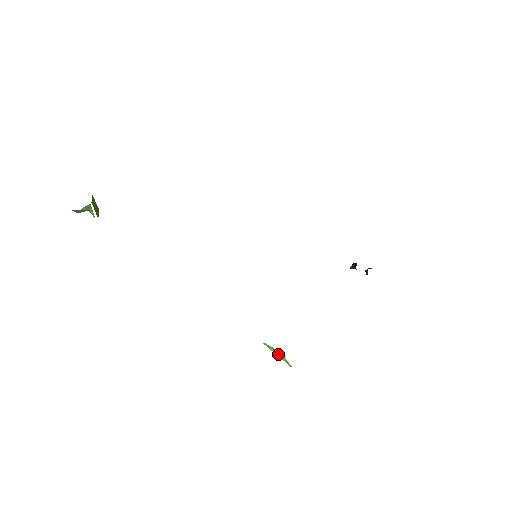
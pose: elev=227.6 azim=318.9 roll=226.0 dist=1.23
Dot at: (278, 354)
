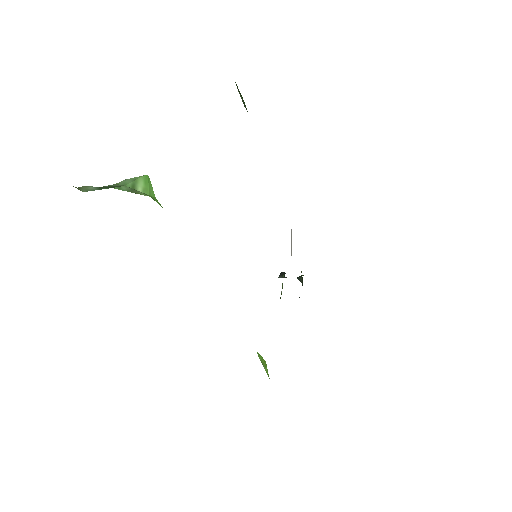
Dot at: (263, 363)
